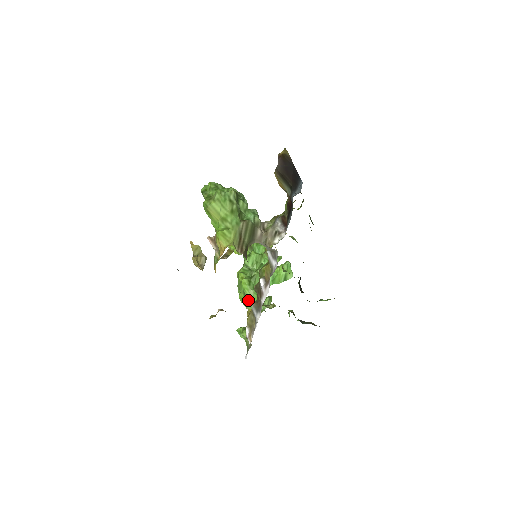
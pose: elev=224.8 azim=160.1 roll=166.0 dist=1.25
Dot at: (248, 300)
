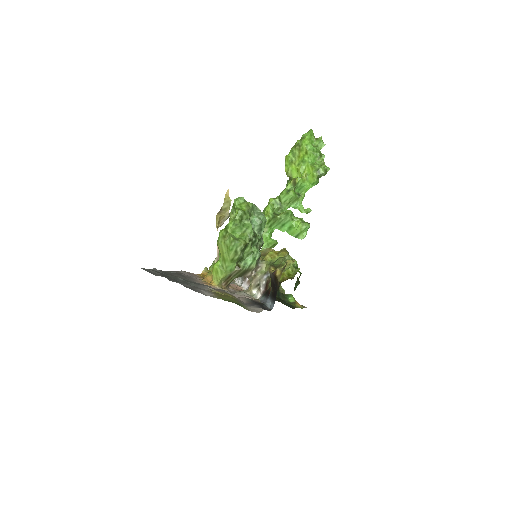
Dot at: occluded
